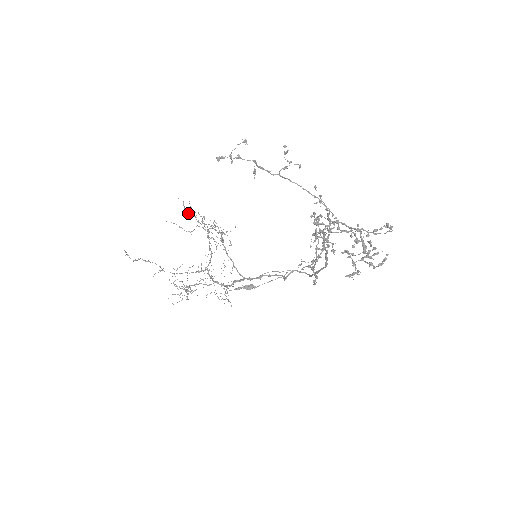
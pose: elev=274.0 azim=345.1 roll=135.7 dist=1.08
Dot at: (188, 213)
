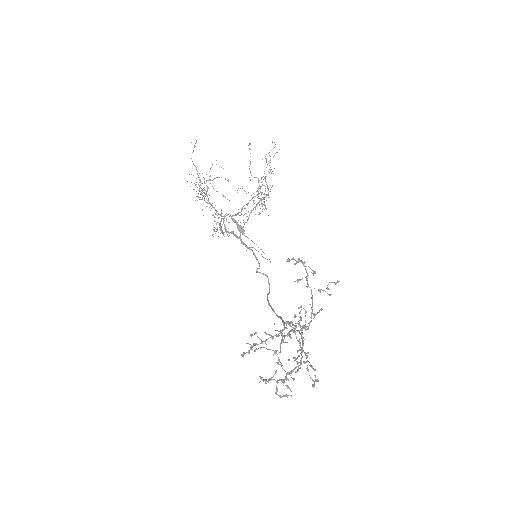
Dot at: (266, 161)
